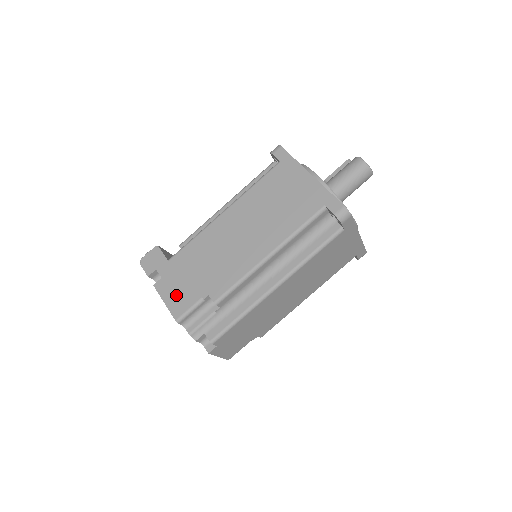
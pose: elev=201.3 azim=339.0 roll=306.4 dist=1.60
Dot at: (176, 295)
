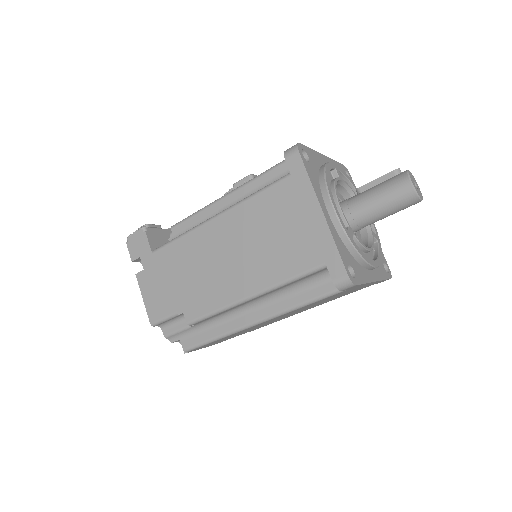
Dot at: (154, 297)
